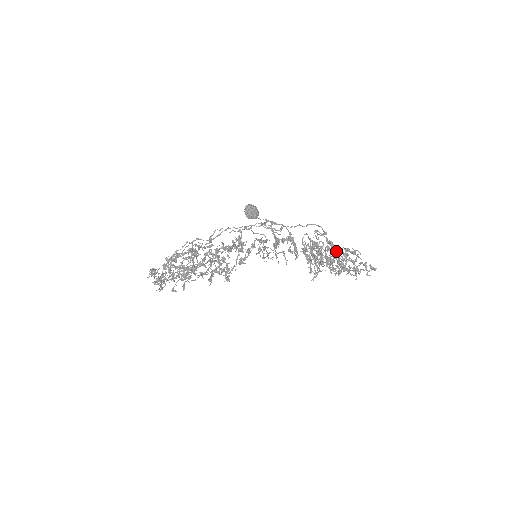
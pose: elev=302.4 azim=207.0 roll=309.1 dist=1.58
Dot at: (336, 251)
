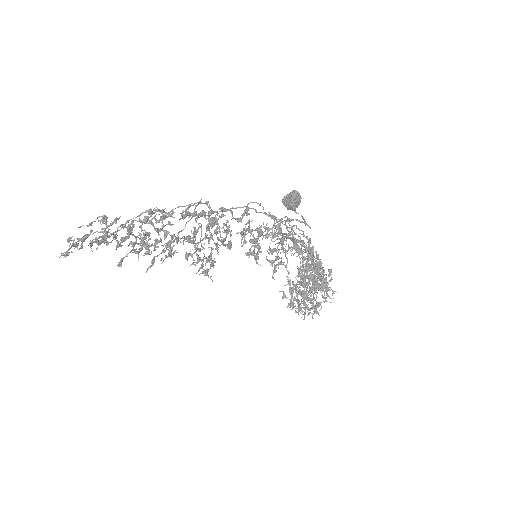
Dot at: (326, 281)
